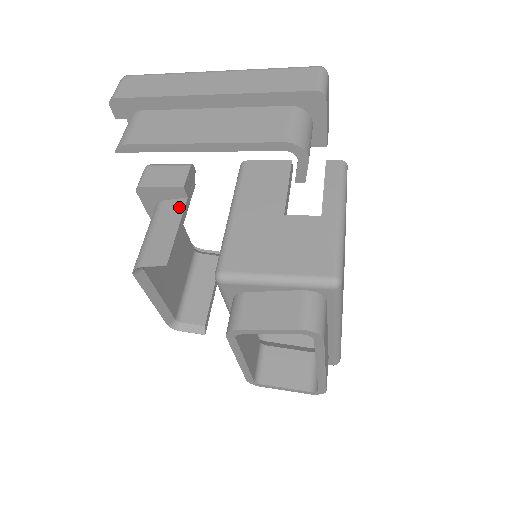
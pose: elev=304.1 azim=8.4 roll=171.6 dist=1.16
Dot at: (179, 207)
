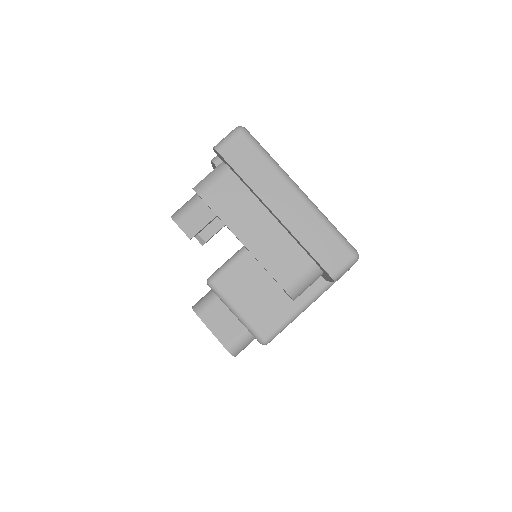
Dot at: occluded
